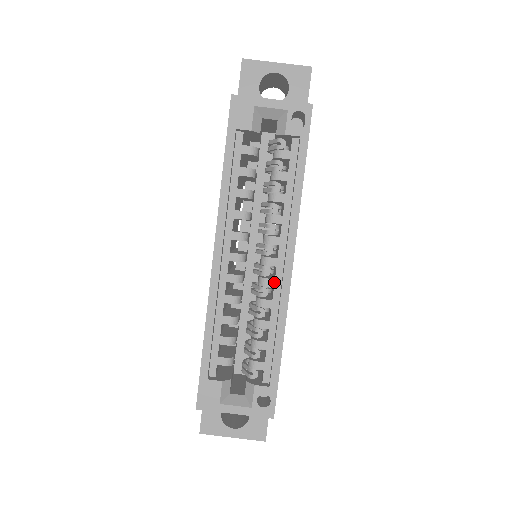
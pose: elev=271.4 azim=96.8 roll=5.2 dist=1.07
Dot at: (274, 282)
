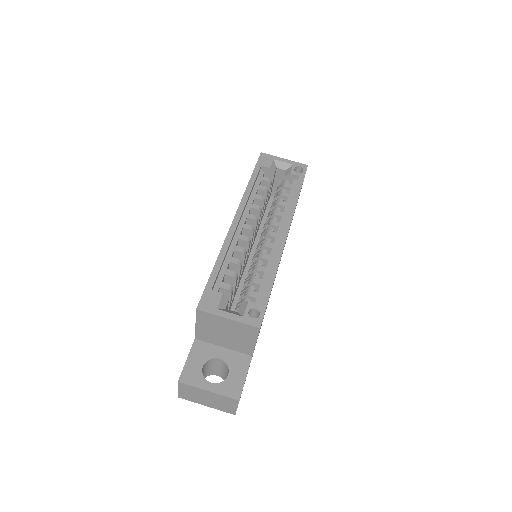
Dot at: (273, 245)
